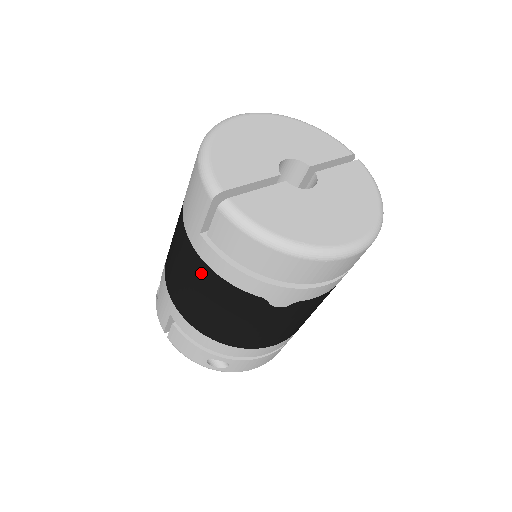
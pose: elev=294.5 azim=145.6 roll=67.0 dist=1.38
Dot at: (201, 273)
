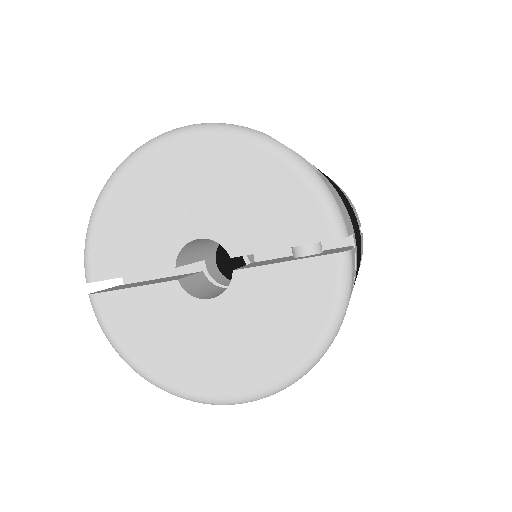
Dot at: occluded
